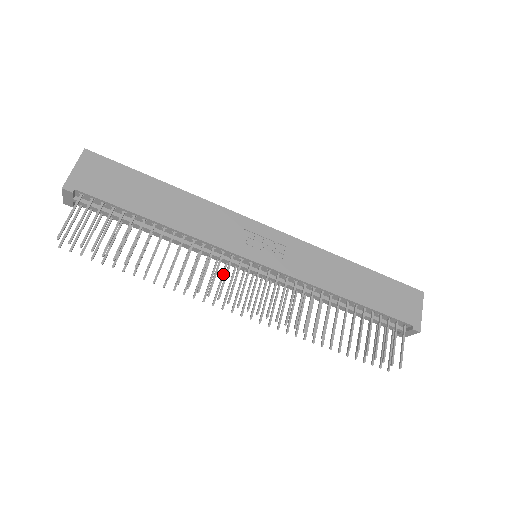
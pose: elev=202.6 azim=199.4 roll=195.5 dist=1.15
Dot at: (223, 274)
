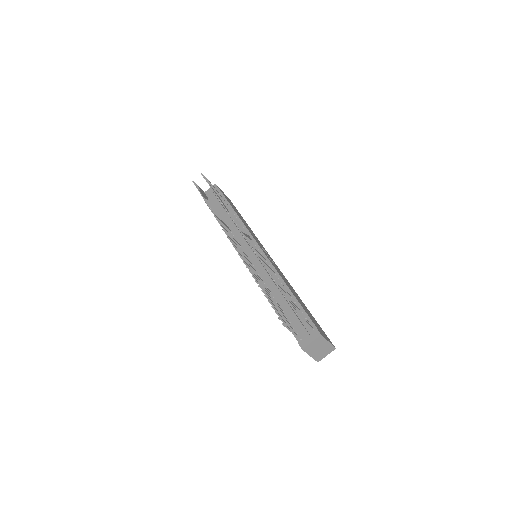
Dot at: (236, 241)
